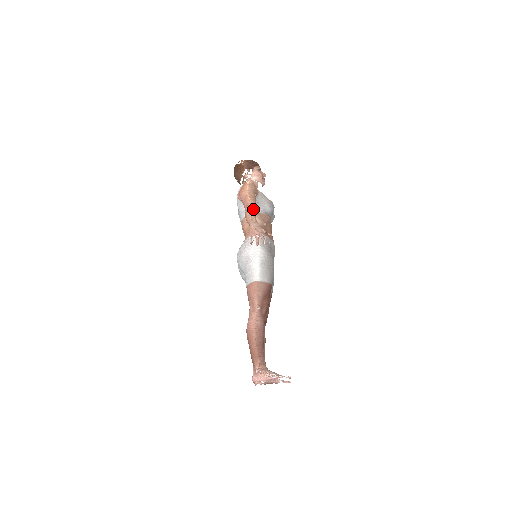
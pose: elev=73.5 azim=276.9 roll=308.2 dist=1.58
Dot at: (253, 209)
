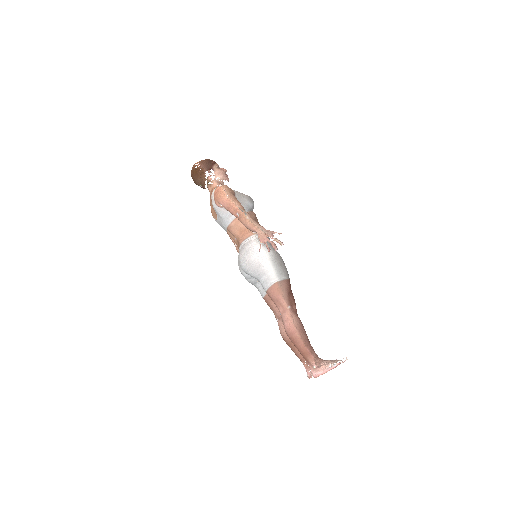
Dot at: (247, 213)
